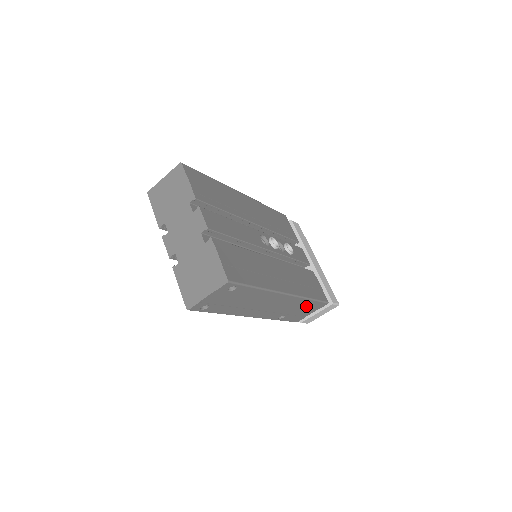
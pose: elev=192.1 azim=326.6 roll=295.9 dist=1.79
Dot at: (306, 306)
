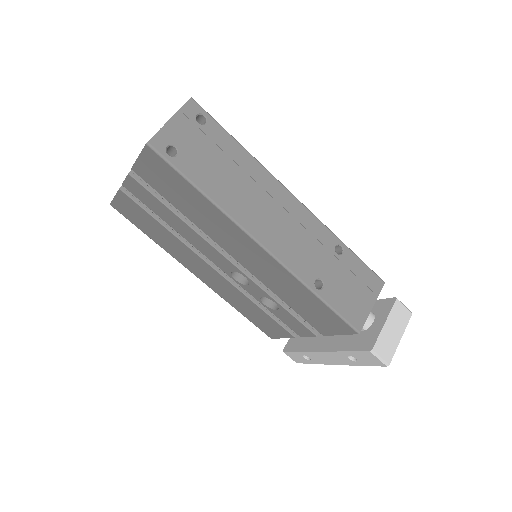
Dot at: (347, 268)
